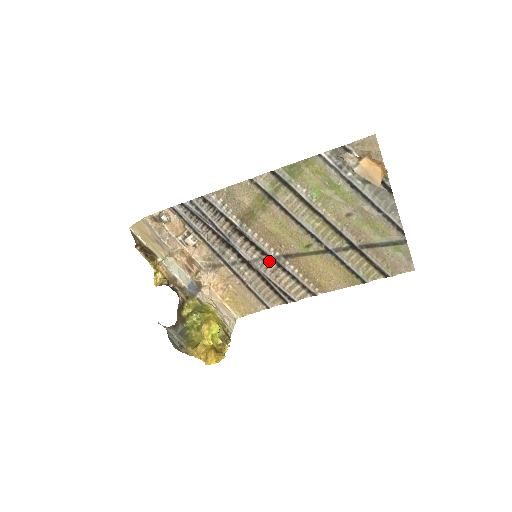
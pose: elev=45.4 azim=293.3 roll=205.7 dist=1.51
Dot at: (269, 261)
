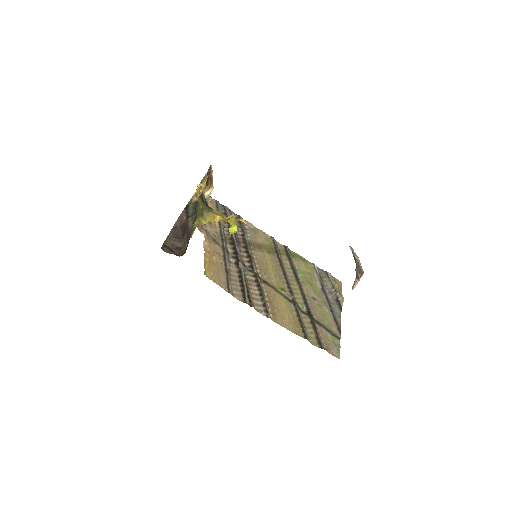
Dot at: (251, 274)
